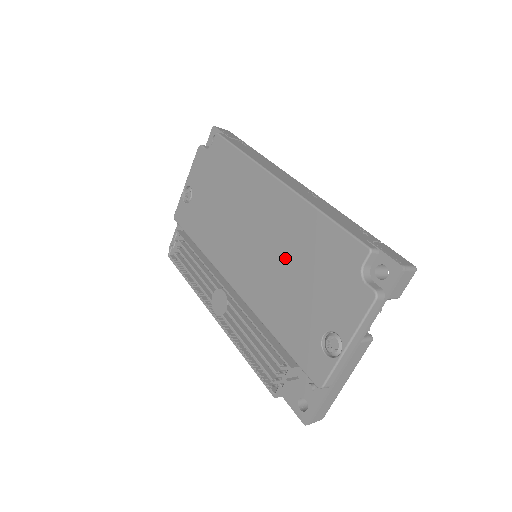
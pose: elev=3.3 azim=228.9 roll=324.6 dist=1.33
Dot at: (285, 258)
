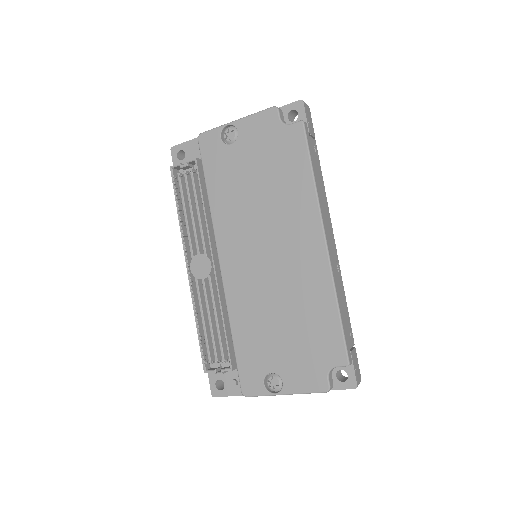
Dot at: (283, 299)
